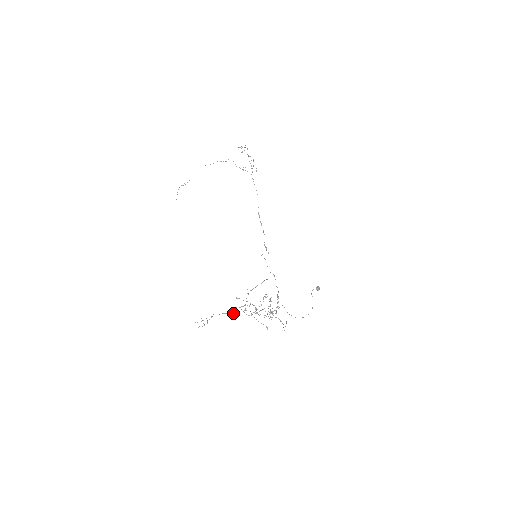
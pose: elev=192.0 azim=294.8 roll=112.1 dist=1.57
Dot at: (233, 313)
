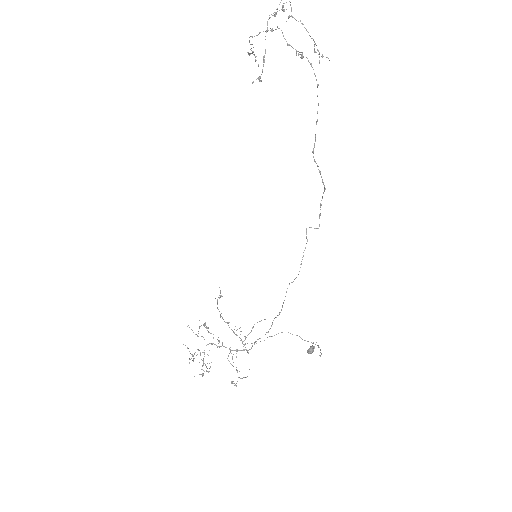
Dot at: (220, 317)
